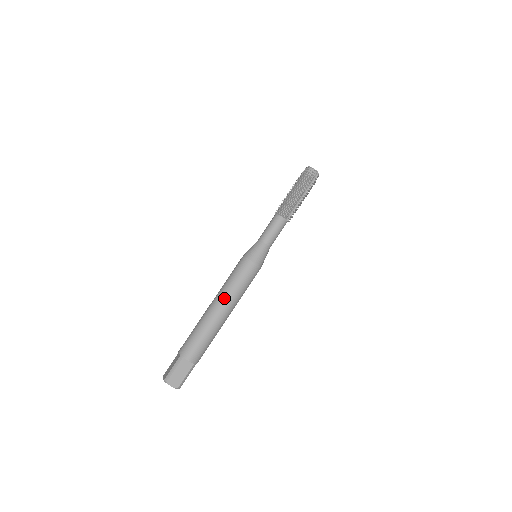
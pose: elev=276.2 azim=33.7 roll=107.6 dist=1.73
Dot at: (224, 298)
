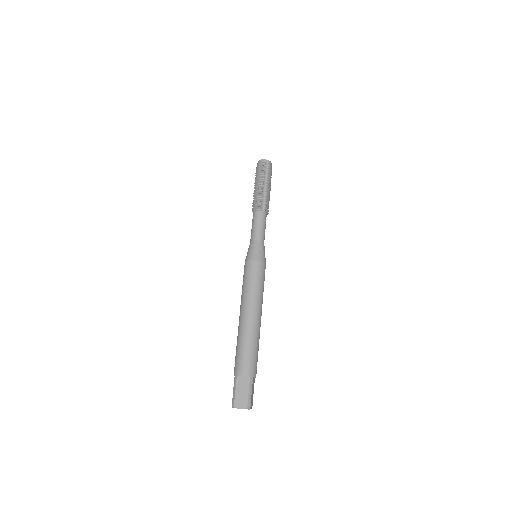
Dot at: (244, 304)
